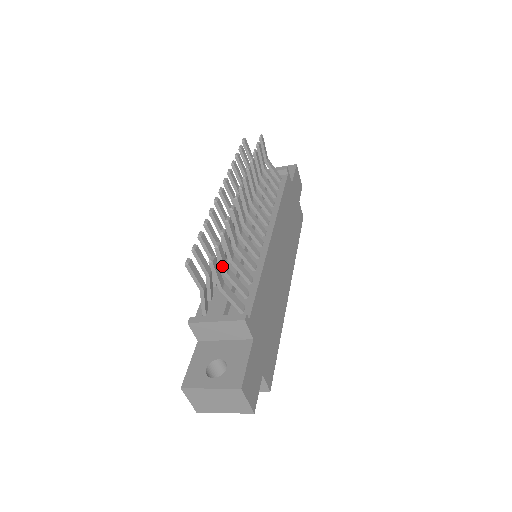
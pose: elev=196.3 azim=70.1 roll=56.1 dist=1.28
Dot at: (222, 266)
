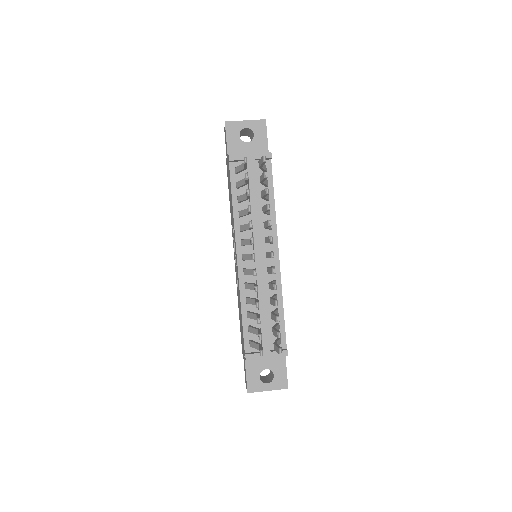
Dot at: occluded
